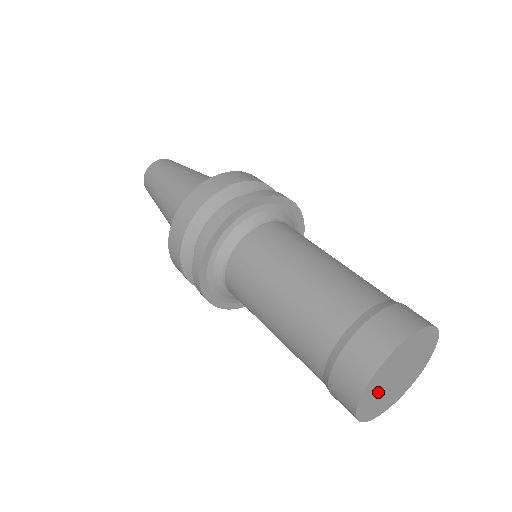
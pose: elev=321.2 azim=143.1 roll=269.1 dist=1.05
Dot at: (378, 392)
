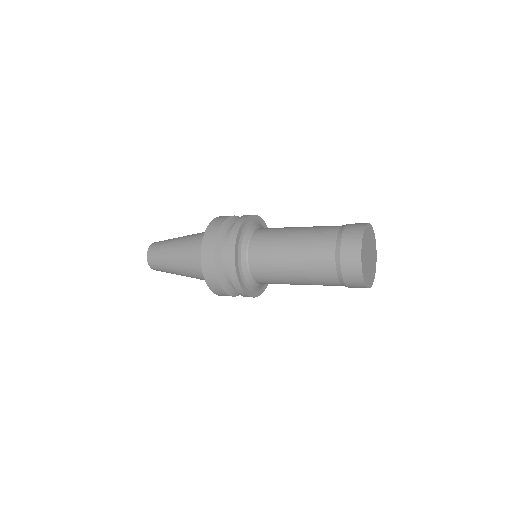
Dot at: (365, 257)
